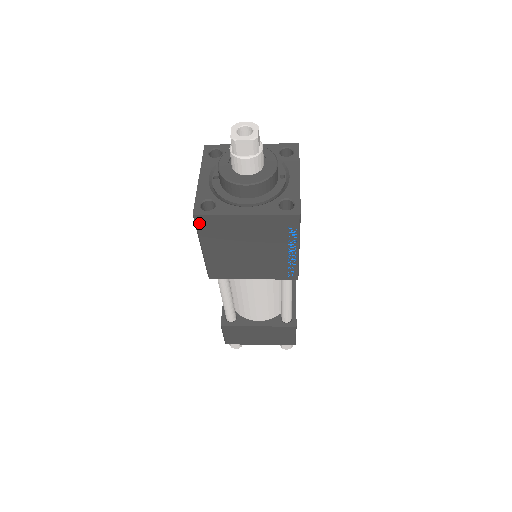
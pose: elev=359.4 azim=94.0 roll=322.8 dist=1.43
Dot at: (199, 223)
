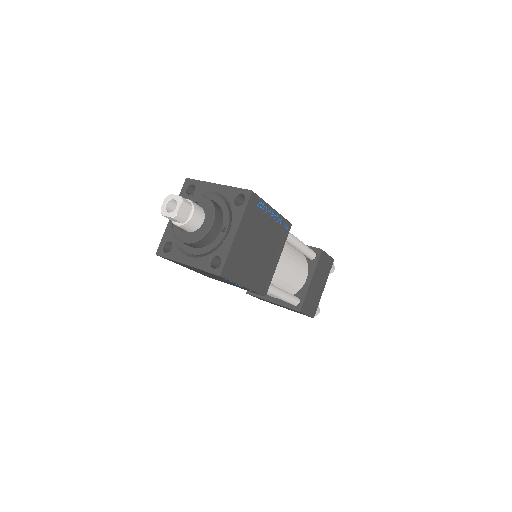
Dot at: (164, 258)
